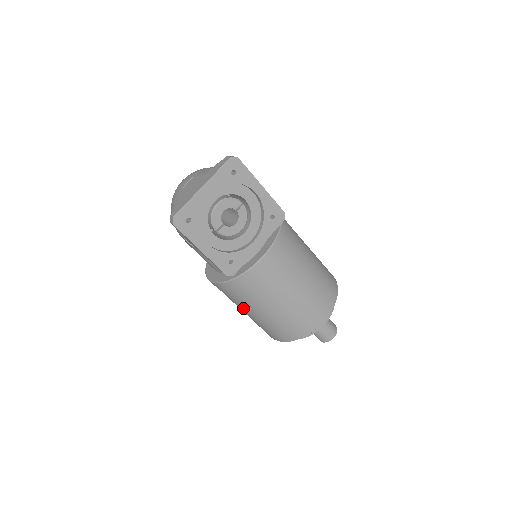
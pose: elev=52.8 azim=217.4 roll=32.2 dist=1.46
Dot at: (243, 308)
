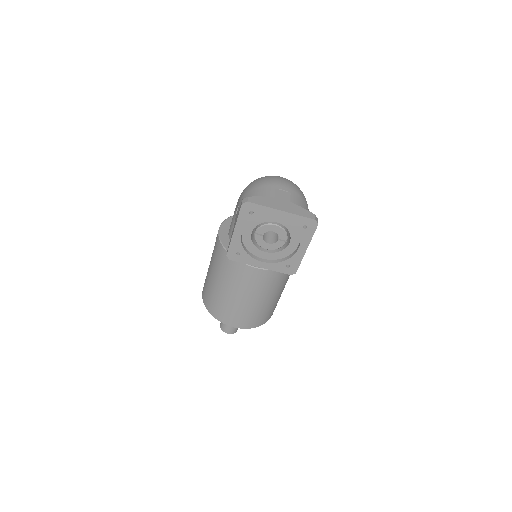
Dot at: (212, 264)
